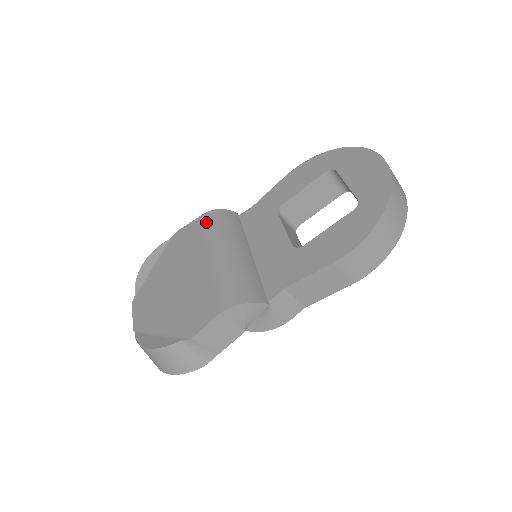
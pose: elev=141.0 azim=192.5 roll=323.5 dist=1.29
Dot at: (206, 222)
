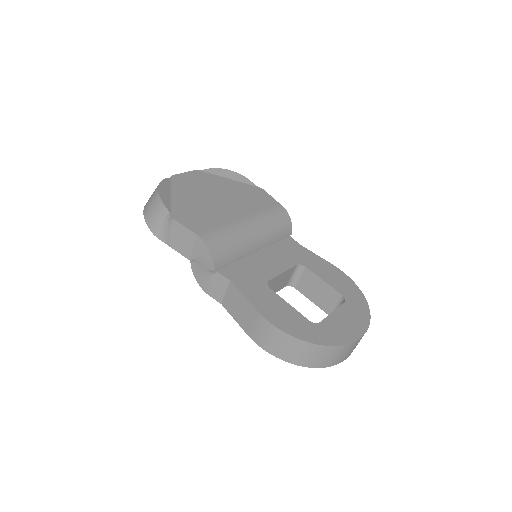
Dot at: (275, 210)
